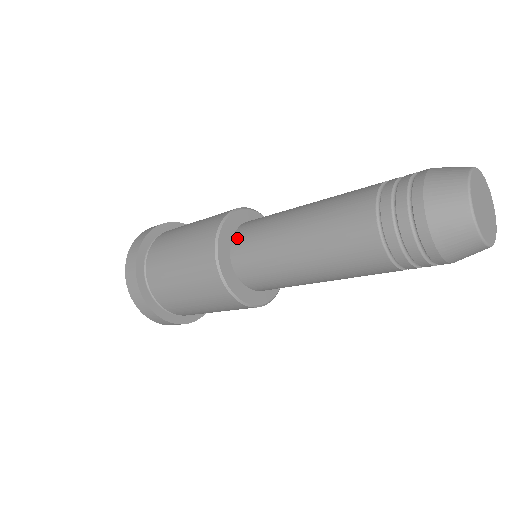
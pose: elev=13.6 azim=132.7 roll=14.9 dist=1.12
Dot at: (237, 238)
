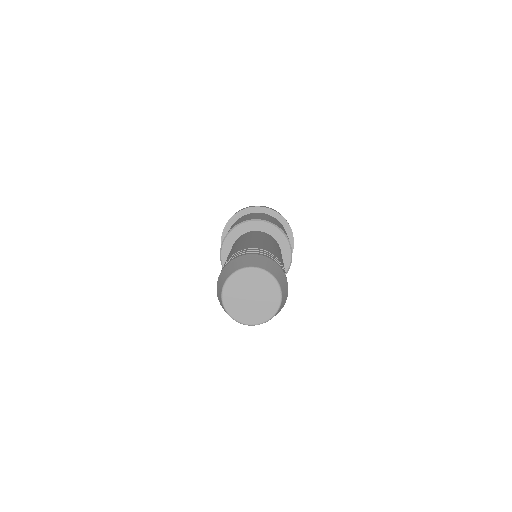
Dot at: occluded
